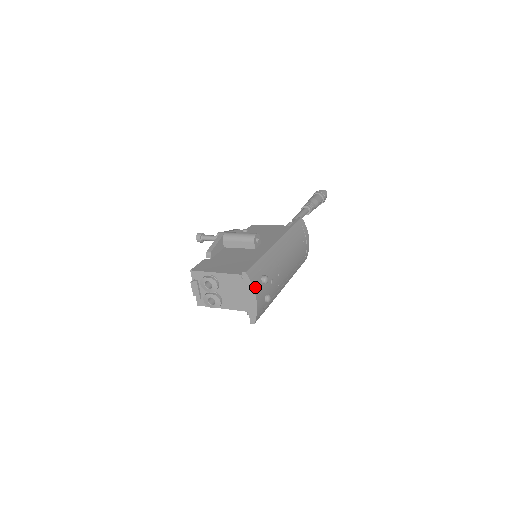
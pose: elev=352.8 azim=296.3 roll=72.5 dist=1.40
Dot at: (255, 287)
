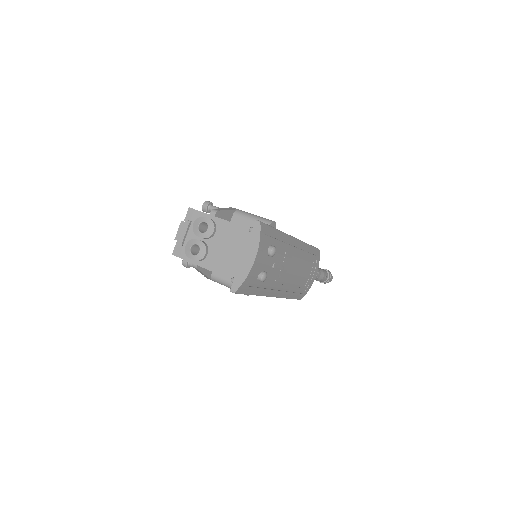
Dot at: (261, 245)
